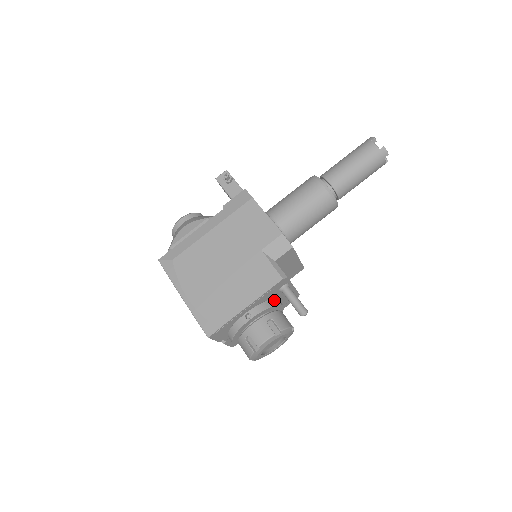
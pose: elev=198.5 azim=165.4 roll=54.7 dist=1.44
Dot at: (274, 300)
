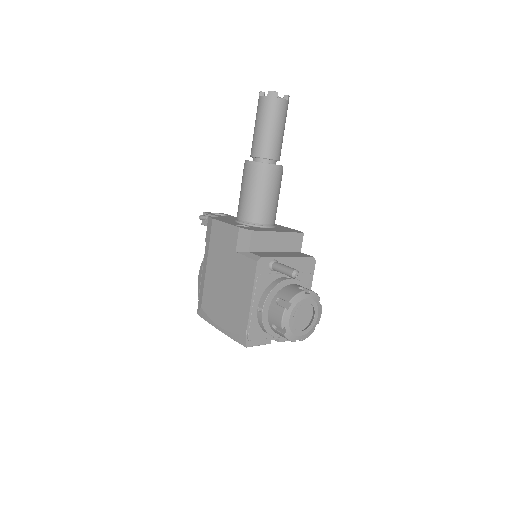
Dot at: (276, 281)
